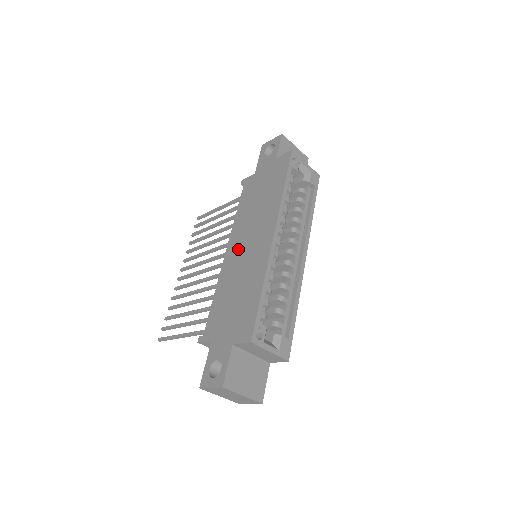
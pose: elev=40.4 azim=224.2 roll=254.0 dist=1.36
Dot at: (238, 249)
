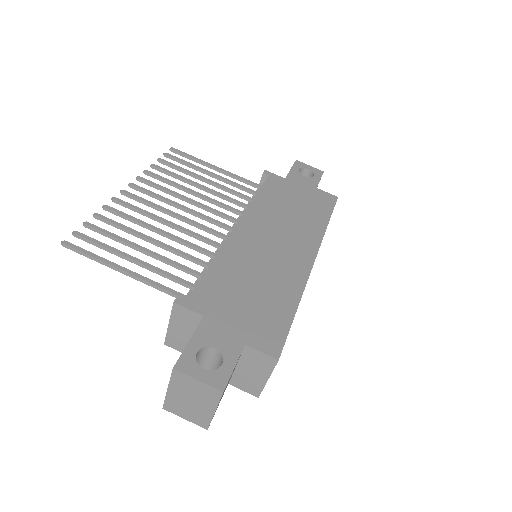
Dot at: (258, 237)
